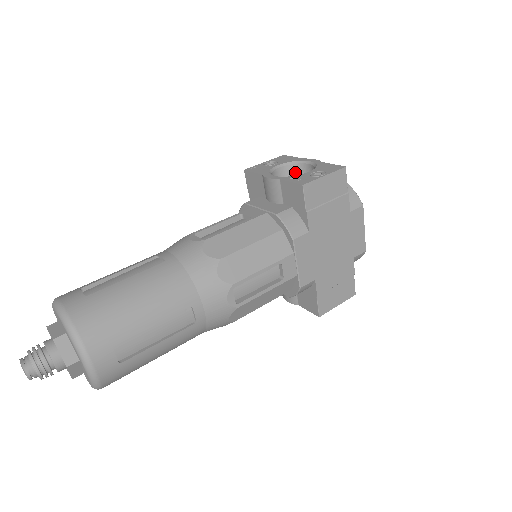
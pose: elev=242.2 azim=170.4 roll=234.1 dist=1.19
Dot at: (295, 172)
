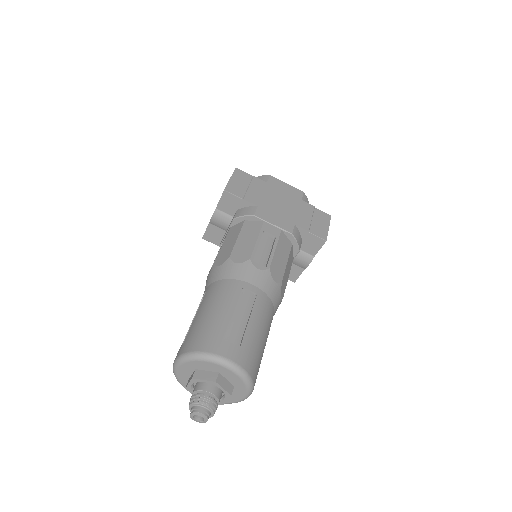
Dot at: occluded
